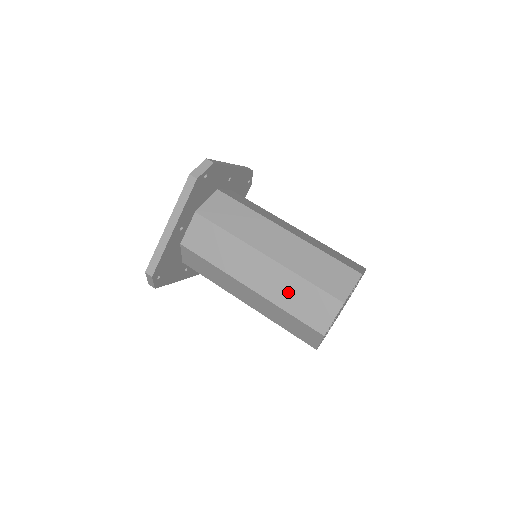
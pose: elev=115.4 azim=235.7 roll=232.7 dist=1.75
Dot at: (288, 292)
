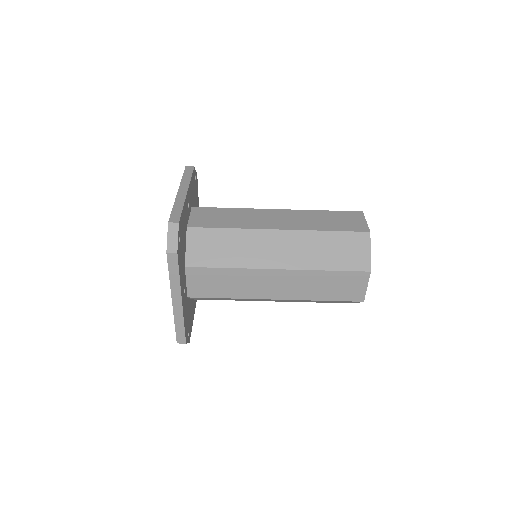
Dot at: (315, 287)
